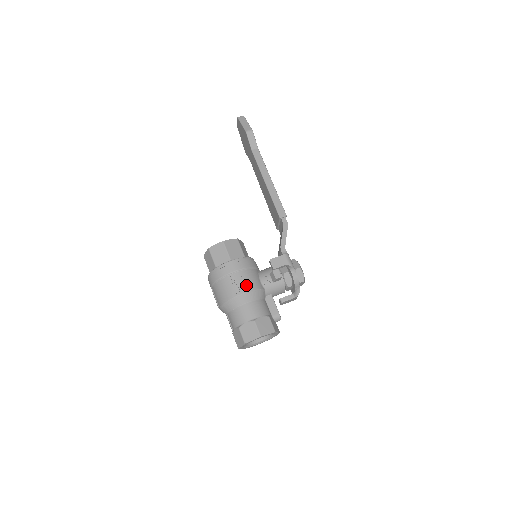
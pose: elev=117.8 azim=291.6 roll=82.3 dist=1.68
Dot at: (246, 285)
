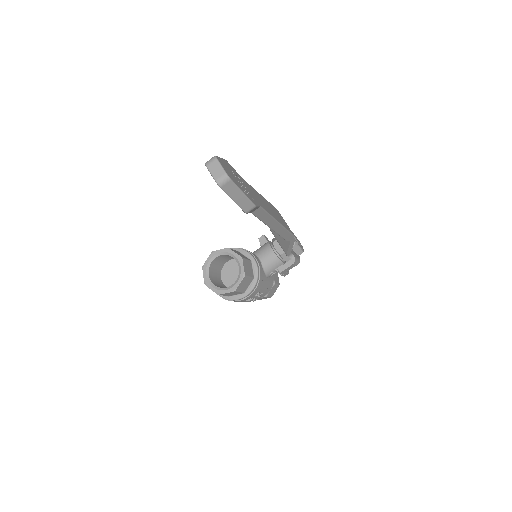
Dot at: (261, 295)
